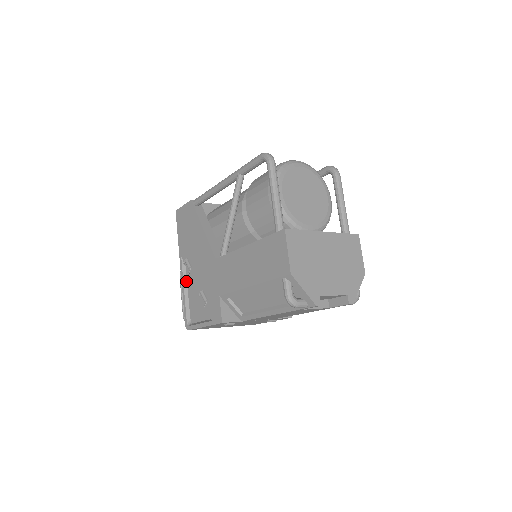
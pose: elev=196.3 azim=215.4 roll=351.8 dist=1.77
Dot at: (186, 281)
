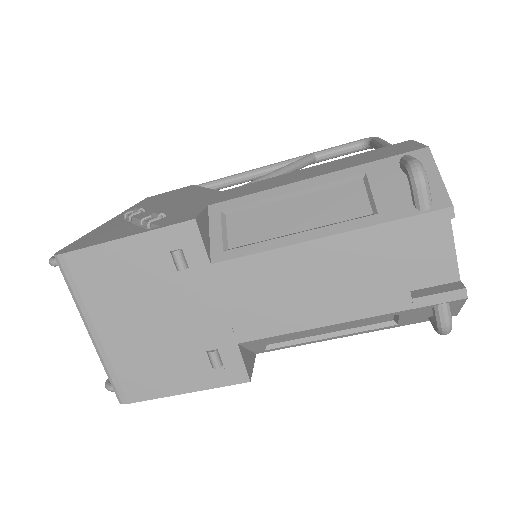
Dot at: (108, 229)
